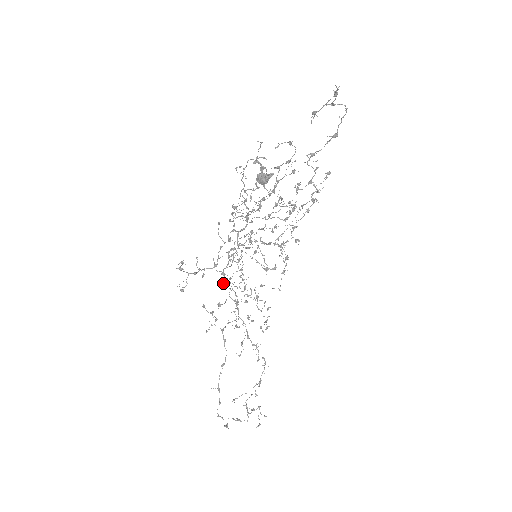
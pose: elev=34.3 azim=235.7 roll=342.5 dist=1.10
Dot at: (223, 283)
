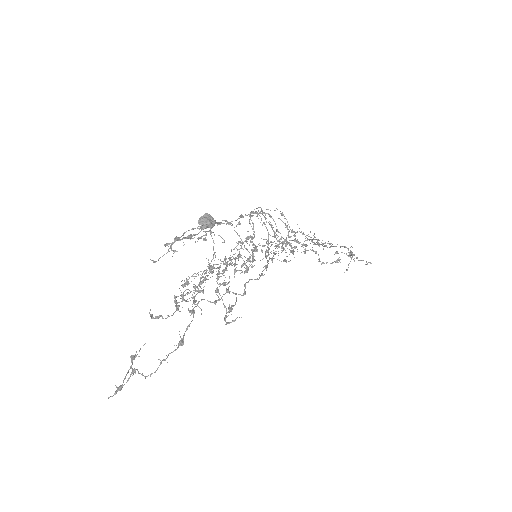
Dot at: occluded
